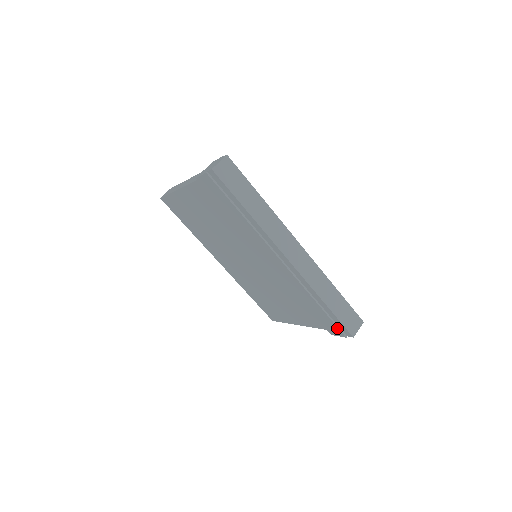
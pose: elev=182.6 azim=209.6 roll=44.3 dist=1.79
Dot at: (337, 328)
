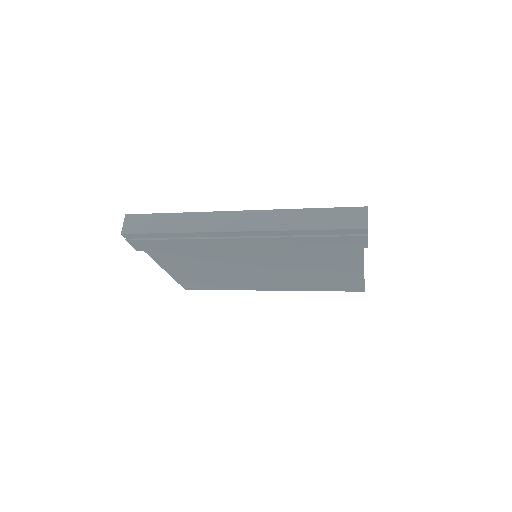
Dot at: (349, 237)
